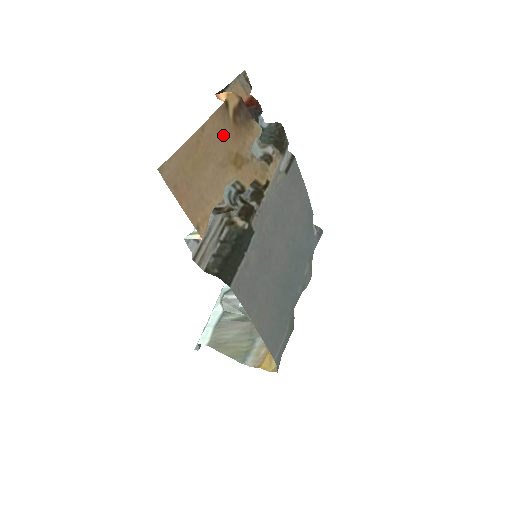
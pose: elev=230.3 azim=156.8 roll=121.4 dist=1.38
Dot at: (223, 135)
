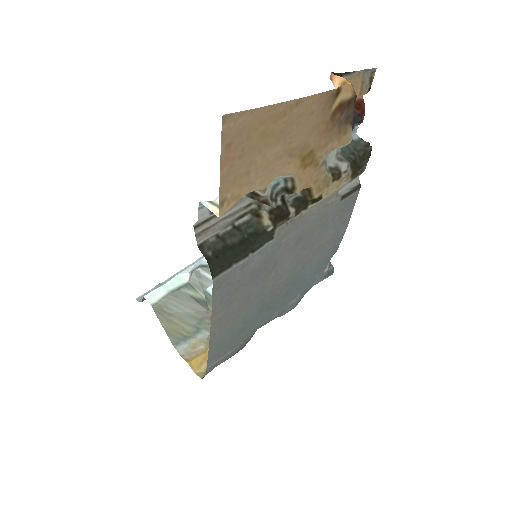
Dot at: (312, 122)
